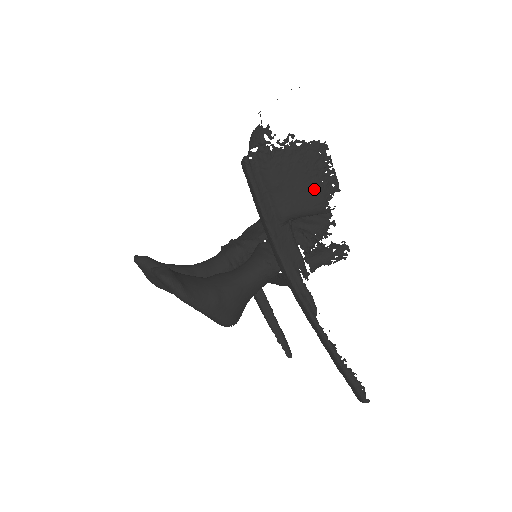
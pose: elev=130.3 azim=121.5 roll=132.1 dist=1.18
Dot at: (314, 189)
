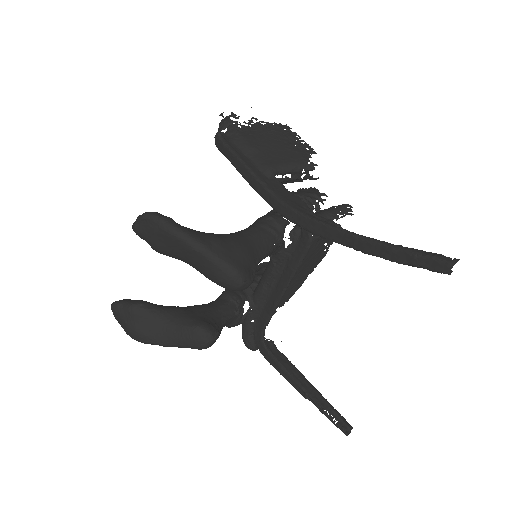
Dot at: (290, 149)
